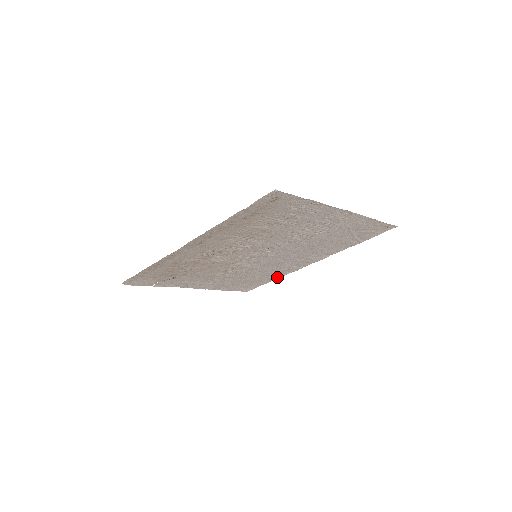
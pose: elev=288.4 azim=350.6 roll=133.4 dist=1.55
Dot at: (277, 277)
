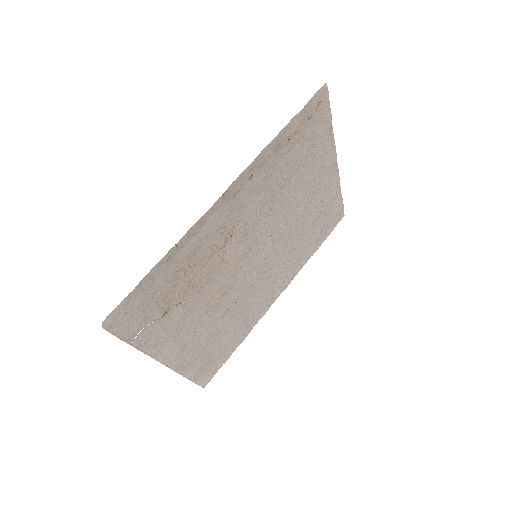
Dot at: (244, 335)
